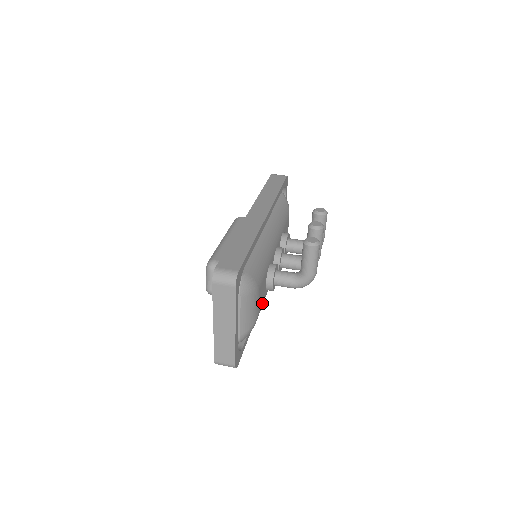
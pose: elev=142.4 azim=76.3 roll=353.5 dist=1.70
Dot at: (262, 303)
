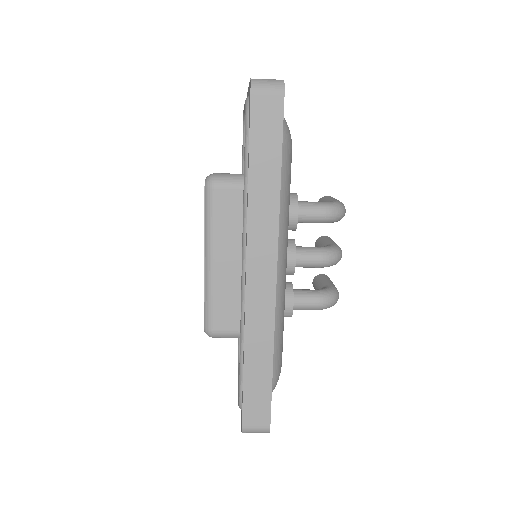
Dot at: occluded
